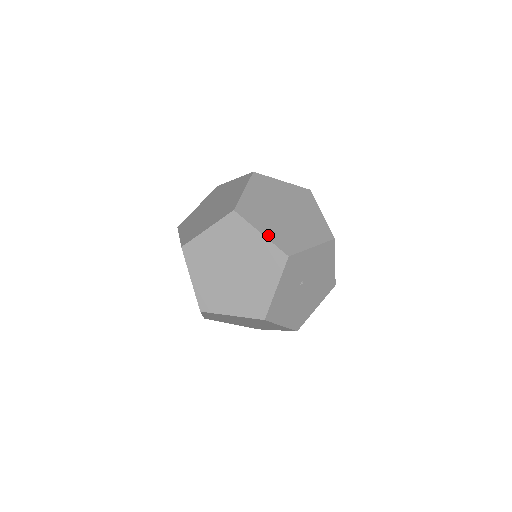
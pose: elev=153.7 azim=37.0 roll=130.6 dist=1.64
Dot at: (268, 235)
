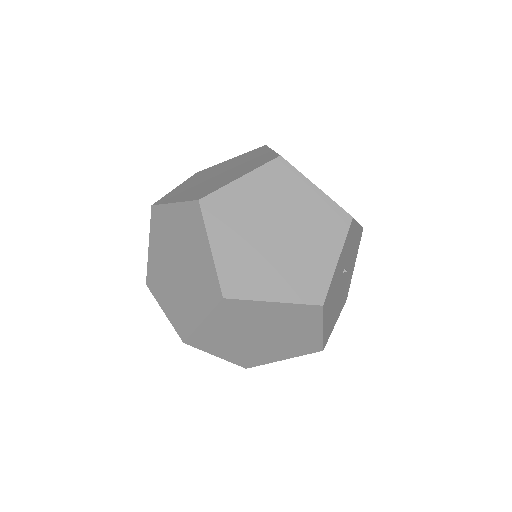
Dot at: (323, 192)
